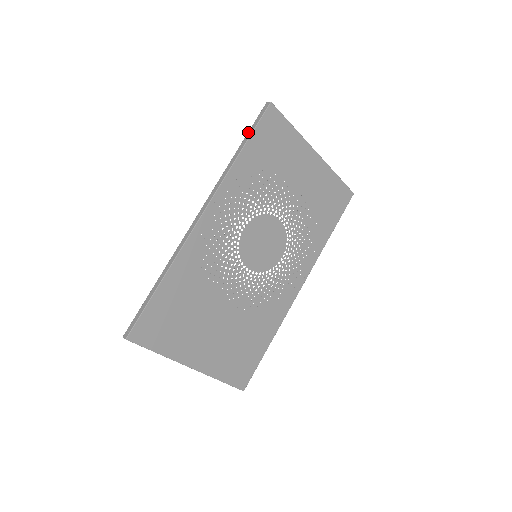
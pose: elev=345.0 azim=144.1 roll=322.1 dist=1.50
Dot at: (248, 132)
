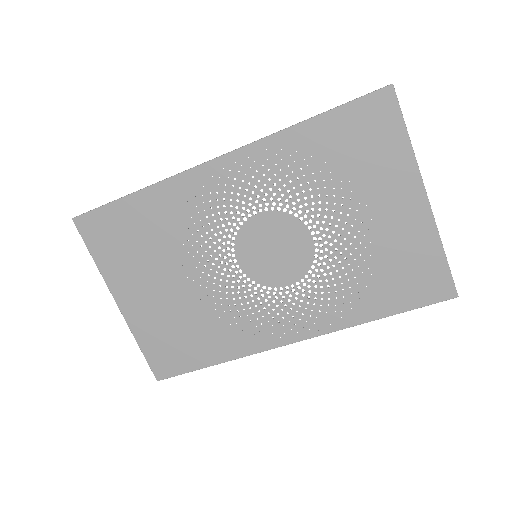
Dot at: occluded
